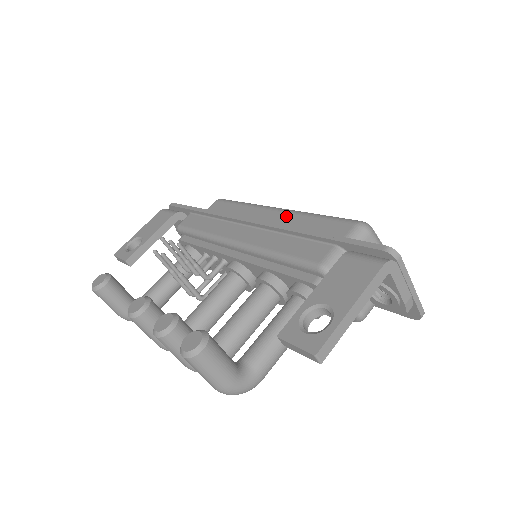
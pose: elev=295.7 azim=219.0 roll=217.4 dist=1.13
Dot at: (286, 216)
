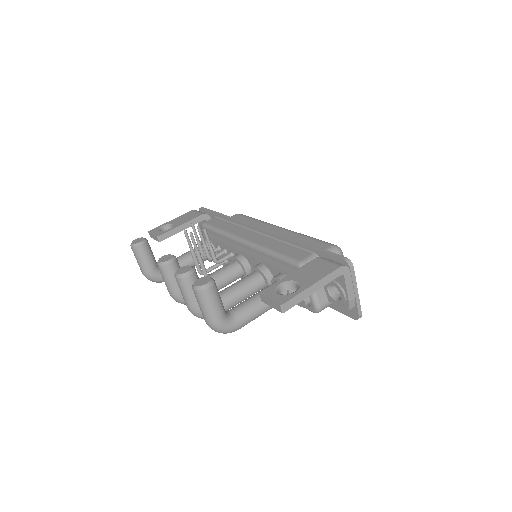
Dot at: (286, 232)
